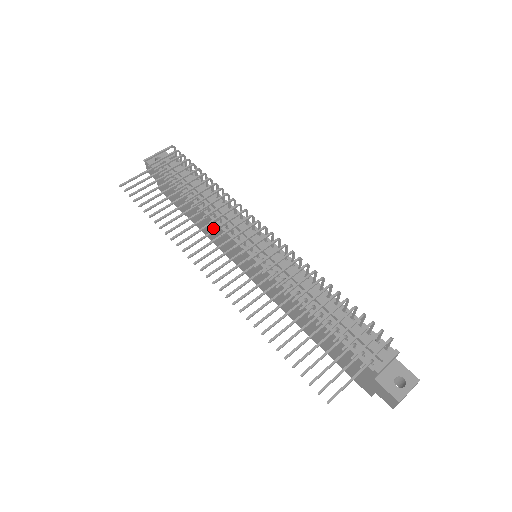
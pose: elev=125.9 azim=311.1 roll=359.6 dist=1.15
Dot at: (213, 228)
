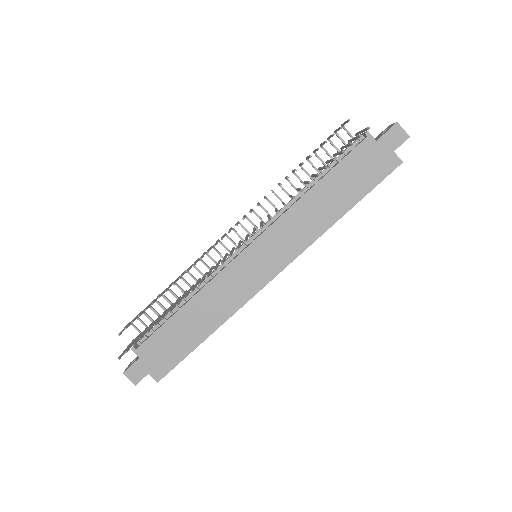
Dot at: (215, 294)
